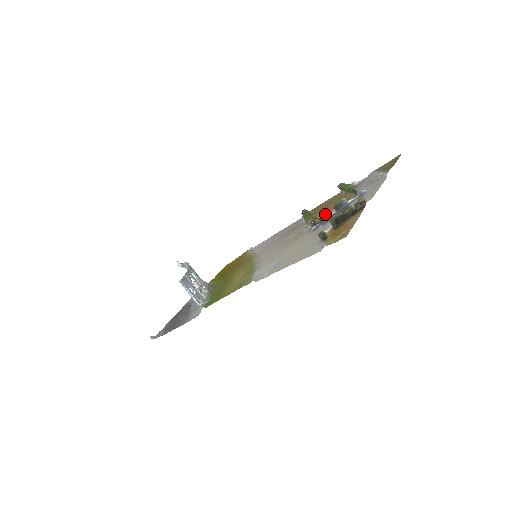
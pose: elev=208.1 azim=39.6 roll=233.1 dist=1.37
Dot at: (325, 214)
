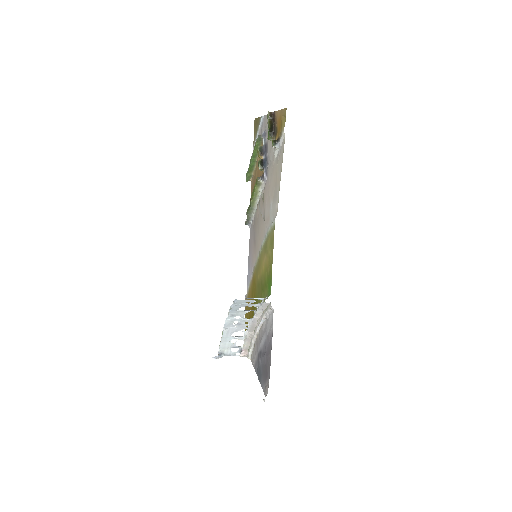
Dot at: (261, 163)
